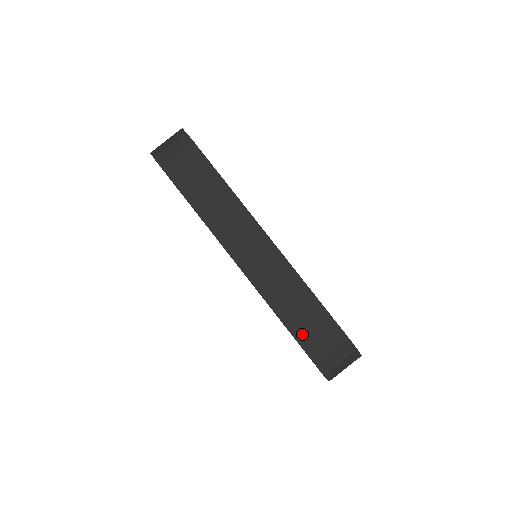
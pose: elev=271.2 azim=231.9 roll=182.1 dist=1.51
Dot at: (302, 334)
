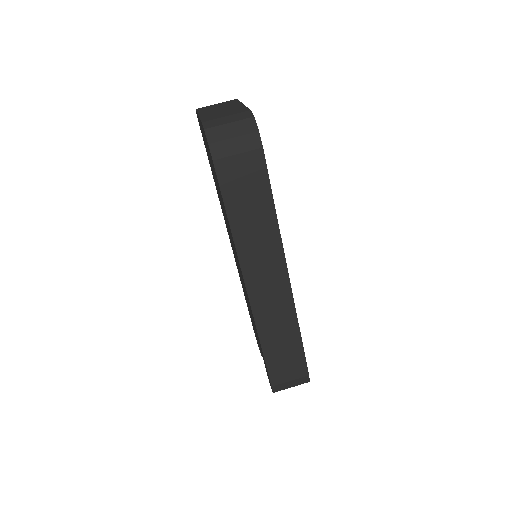
Dot at: (273, 361)
